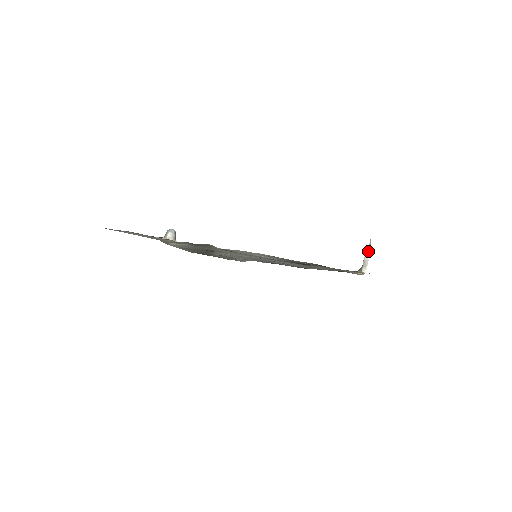
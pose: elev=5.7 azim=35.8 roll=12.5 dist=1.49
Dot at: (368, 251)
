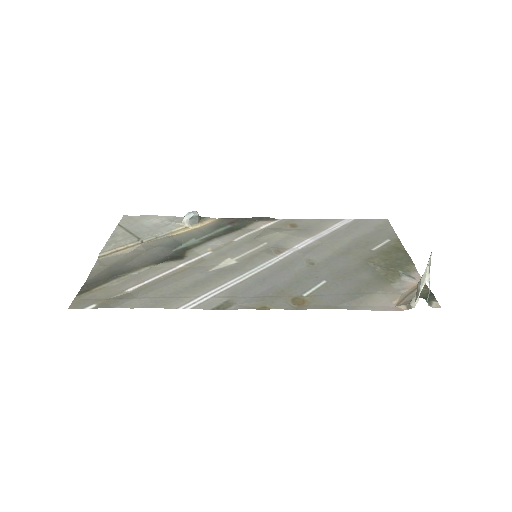
Dot at: (423, 276)
